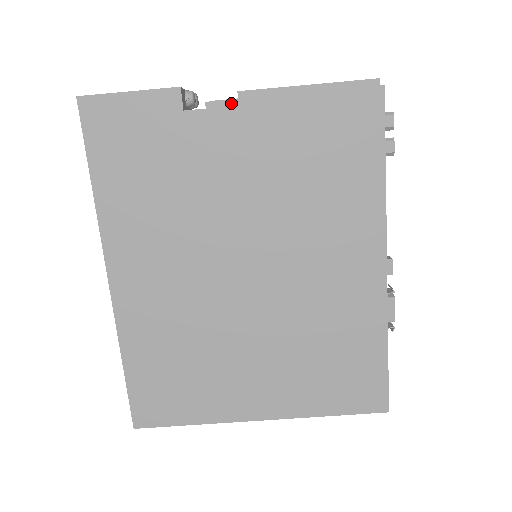
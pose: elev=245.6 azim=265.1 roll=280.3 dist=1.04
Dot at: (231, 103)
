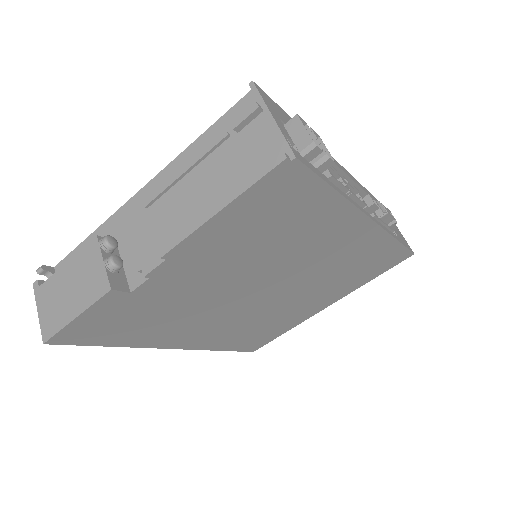
Dot at: (163, 265)
